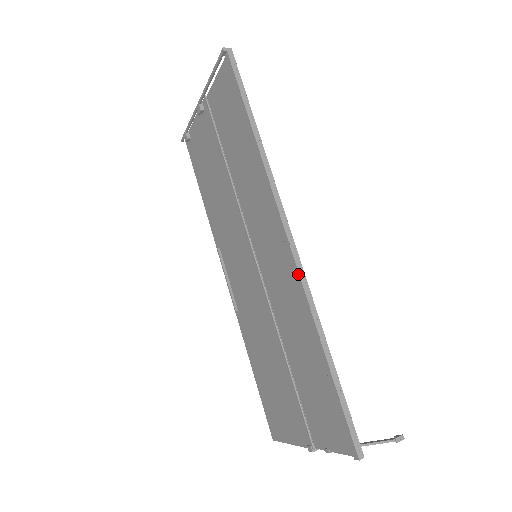
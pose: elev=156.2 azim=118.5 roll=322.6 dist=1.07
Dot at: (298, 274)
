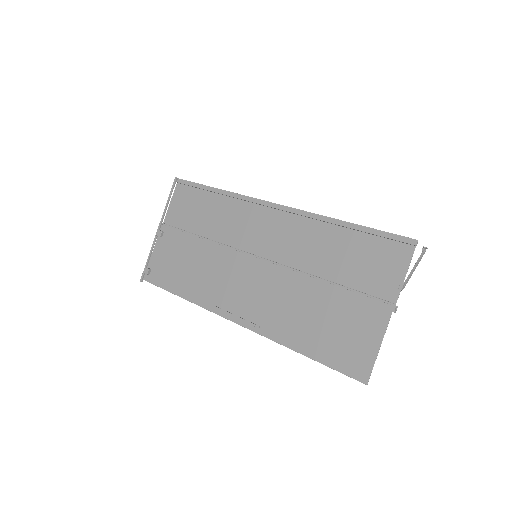
Dot at: (296, 209)
